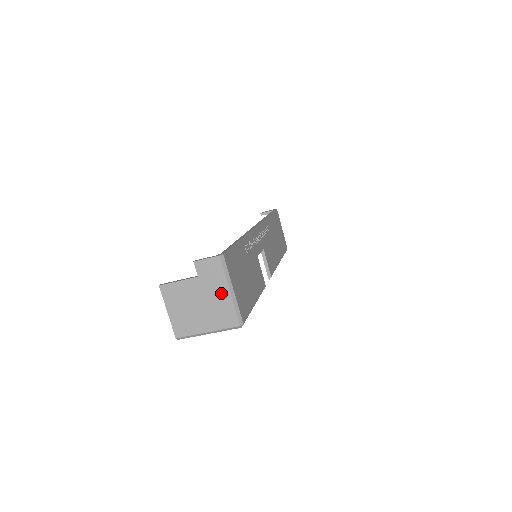
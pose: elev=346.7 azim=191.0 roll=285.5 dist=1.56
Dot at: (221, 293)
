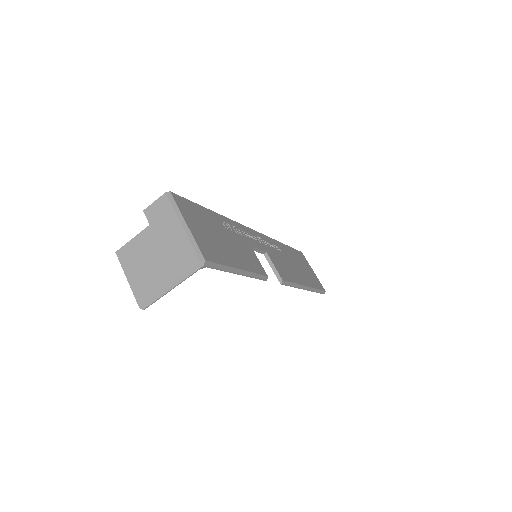
Dot at: (174, 232)
